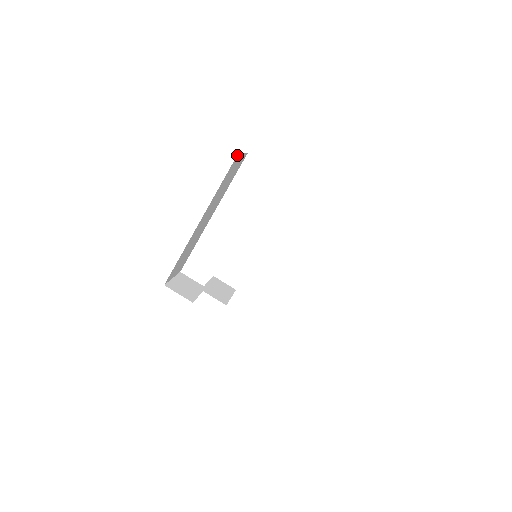
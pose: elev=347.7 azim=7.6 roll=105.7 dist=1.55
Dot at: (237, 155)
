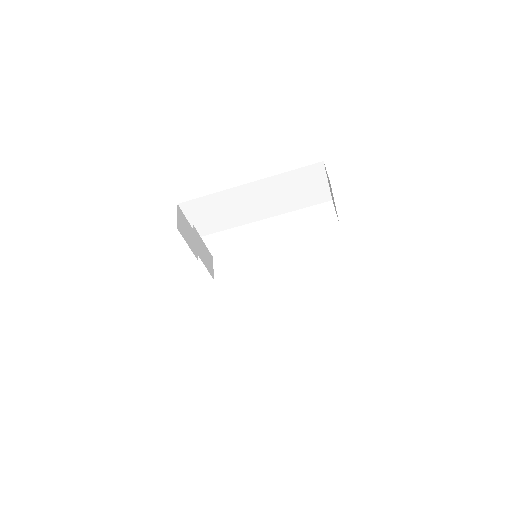
Dot at: (321, 163)
